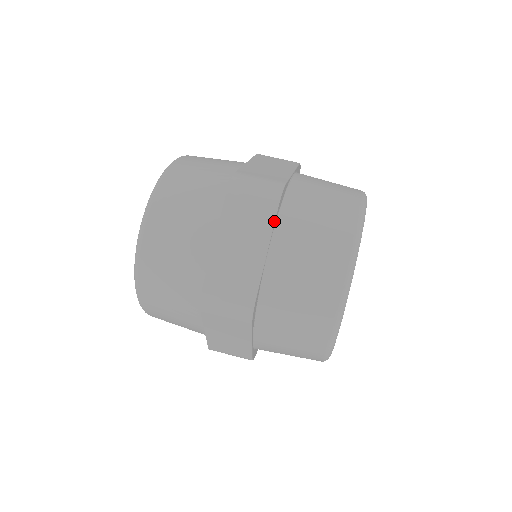
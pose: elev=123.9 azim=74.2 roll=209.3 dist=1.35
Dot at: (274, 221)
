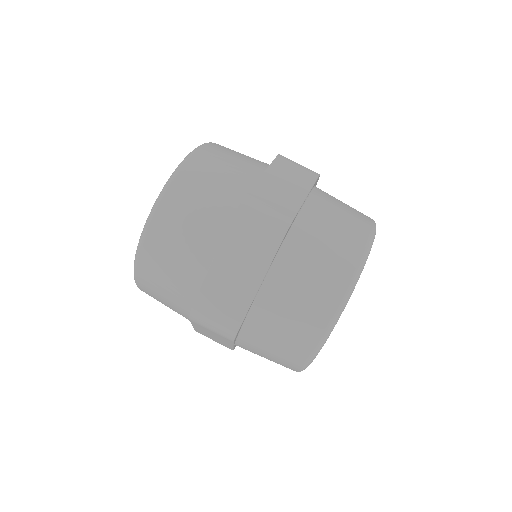
Dot at: (272, 259)
